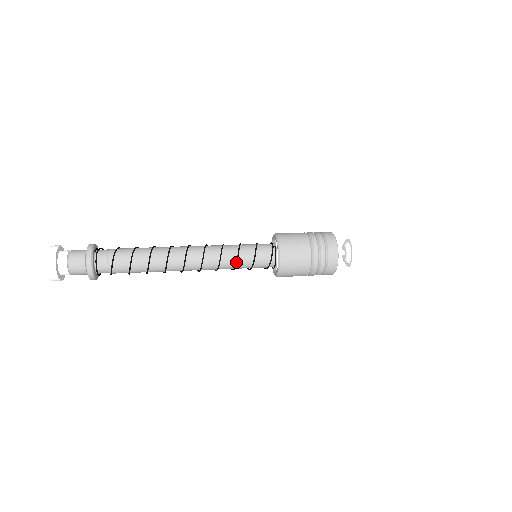
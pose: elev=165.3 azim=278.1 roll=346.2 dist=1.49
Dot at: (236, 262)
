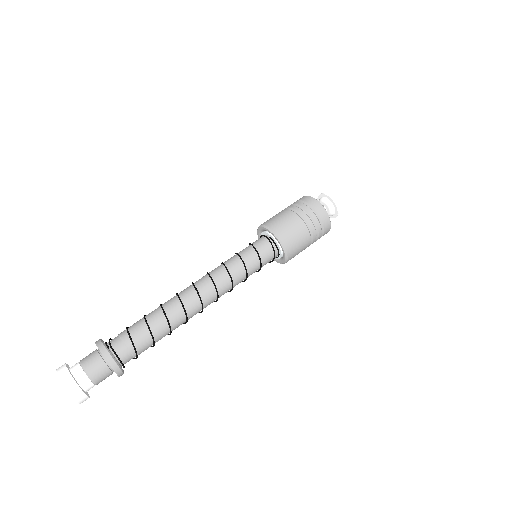
Dot at: (246, 273)
